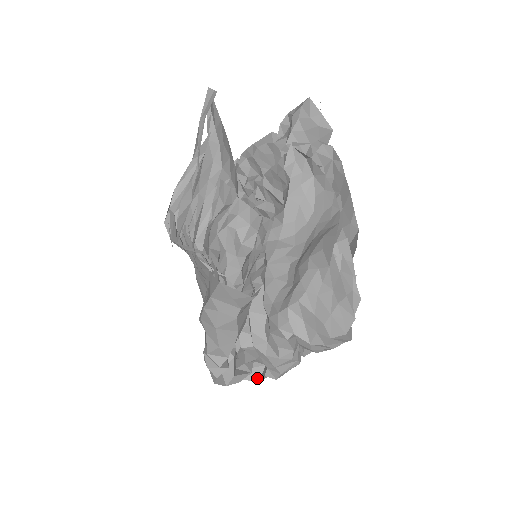
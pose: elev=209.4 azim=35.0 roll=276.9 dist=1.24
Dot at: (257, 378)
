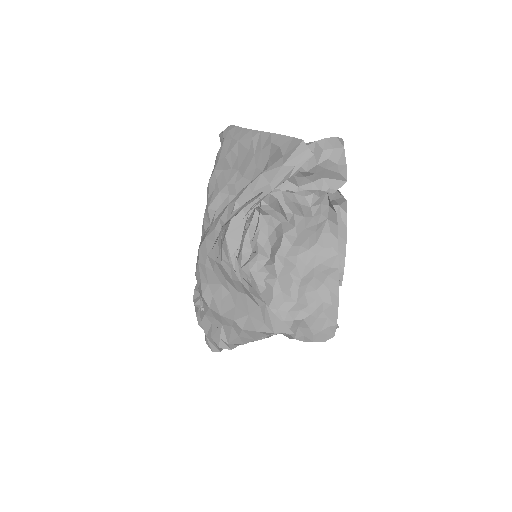
Dot at: occluded
